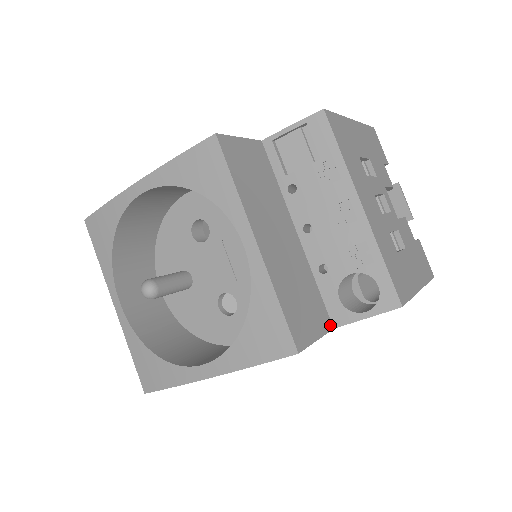
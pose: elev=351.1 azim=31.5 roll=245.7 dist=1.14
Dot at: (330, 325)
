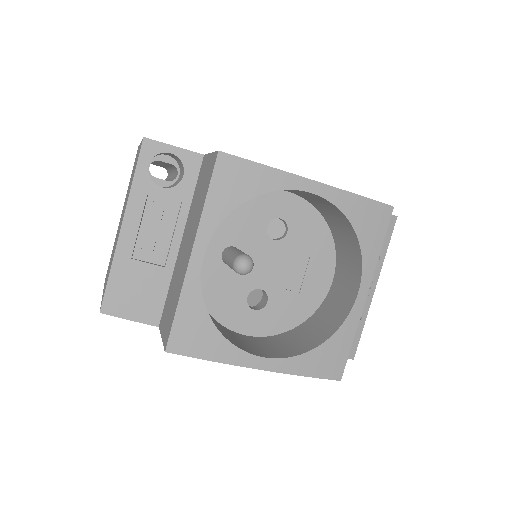
Dot at: occluded
